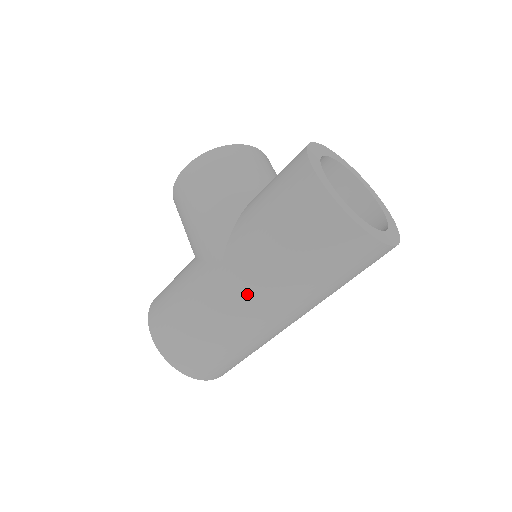
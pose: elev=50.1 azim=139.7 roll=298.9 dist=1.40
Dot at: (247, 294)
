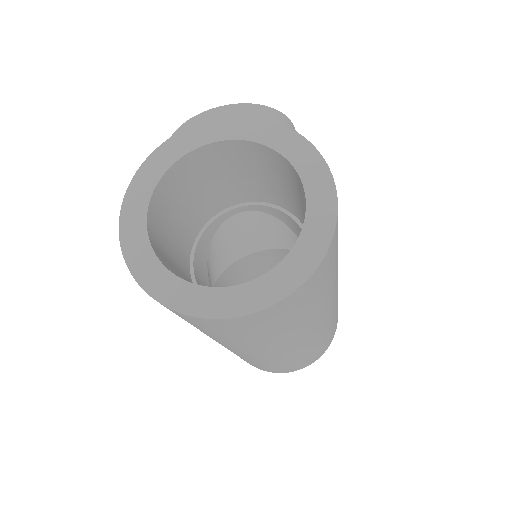
Dot at: occluded
